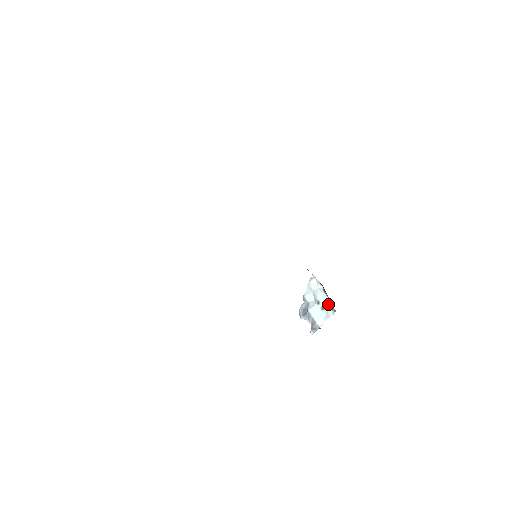
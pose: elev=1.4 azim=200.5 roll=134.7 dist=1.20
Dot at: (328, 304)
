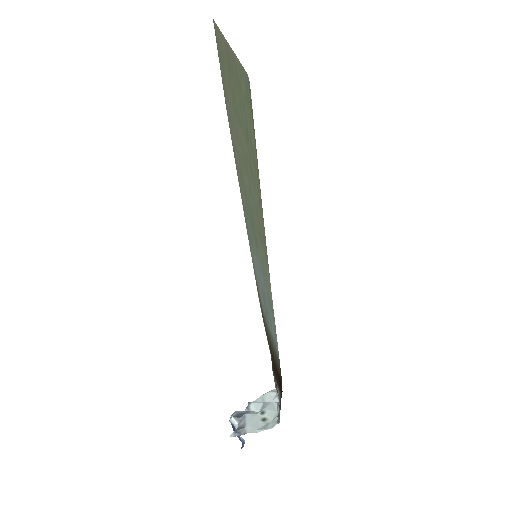
Dot at: (274, 418)
